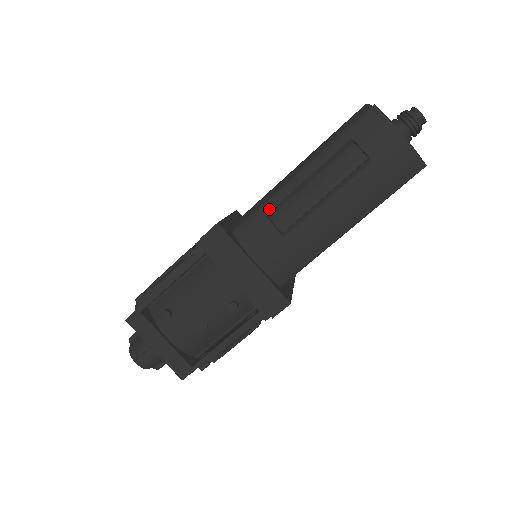
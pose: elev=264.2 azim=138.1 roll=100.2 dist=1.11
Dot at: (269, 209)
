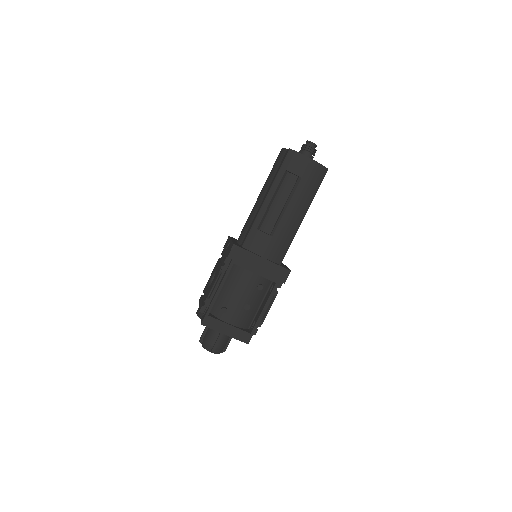
Dot at: (258, 225)
